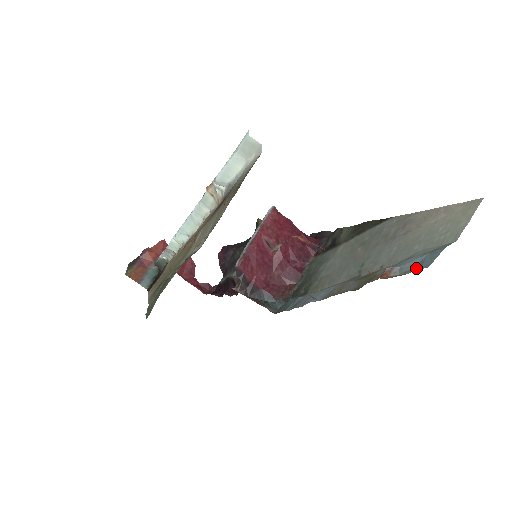
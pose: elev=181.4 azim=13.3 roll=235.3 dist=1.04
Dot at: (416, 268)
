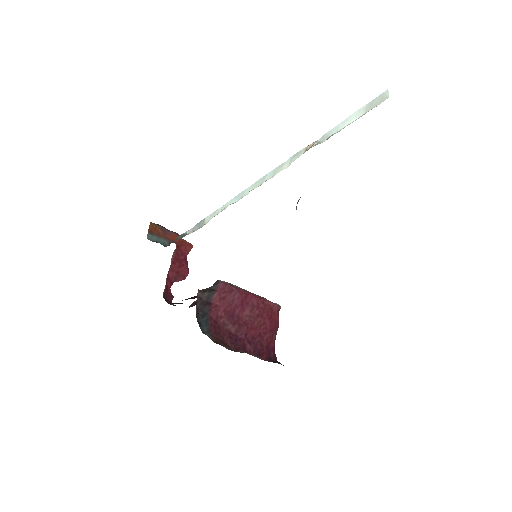
Dot at: occluded
